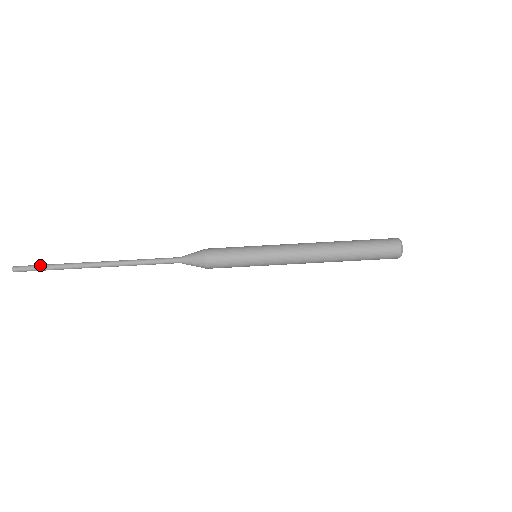
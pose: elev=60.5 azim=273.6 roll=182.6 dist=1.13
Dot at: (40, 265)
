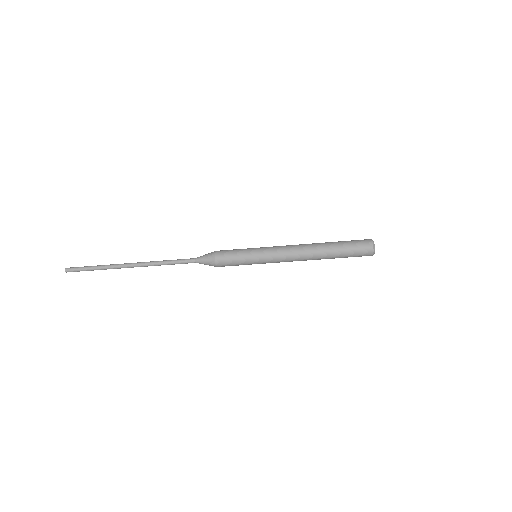
Dot at: (86, 270)
